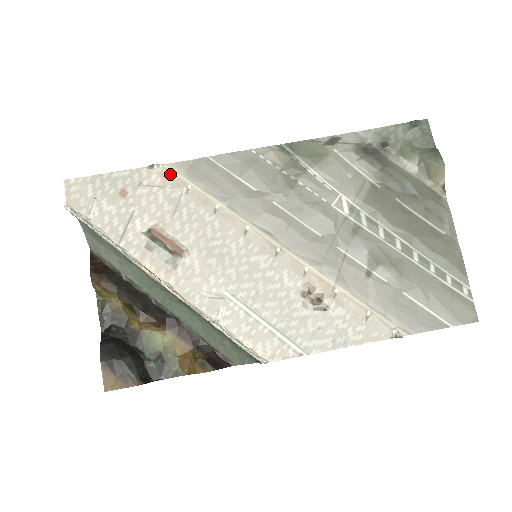
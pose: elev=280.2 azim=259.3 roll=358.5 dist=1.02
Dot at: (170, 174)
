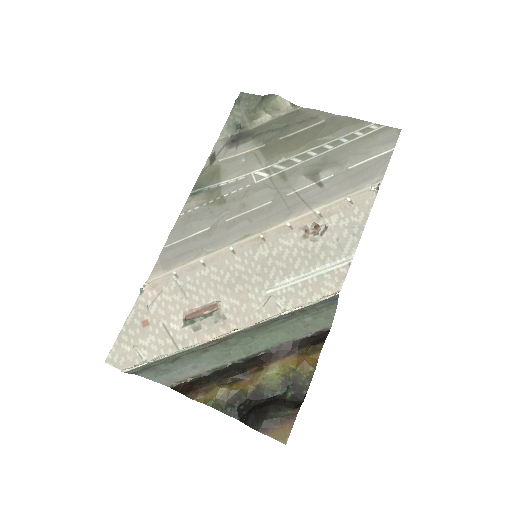
Dot at: (156, 281)
